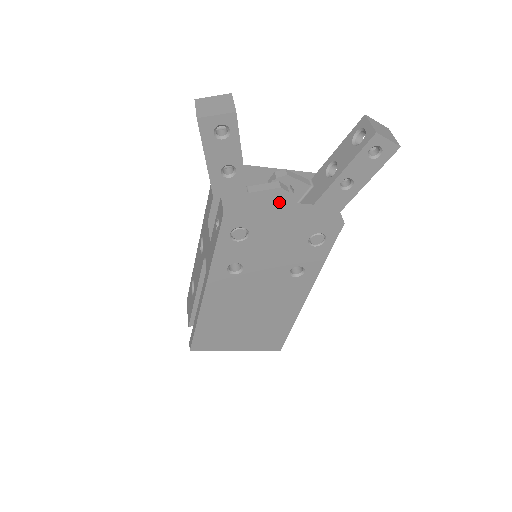
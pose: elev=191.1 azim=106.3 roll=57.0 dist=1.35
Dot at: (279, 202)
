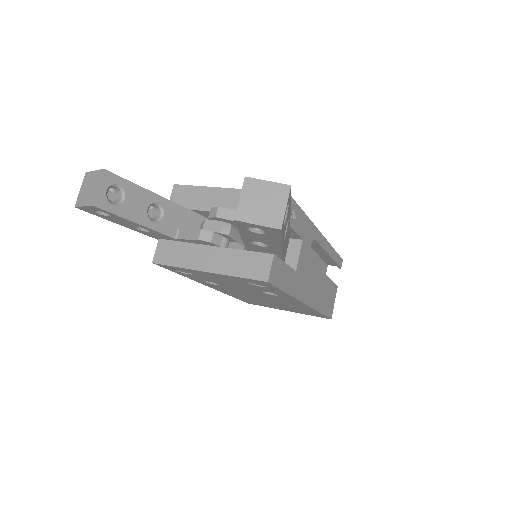
Dot at: (209, 247)
